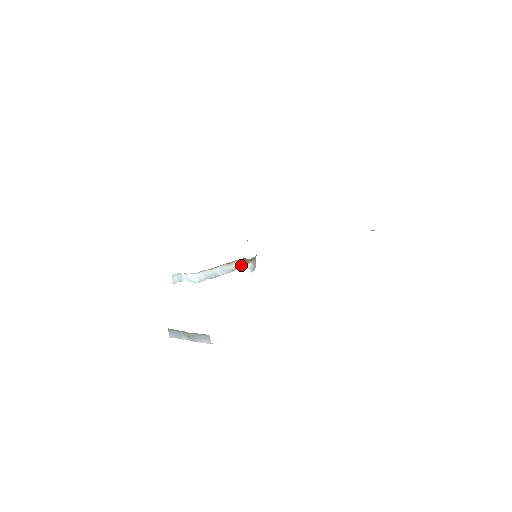
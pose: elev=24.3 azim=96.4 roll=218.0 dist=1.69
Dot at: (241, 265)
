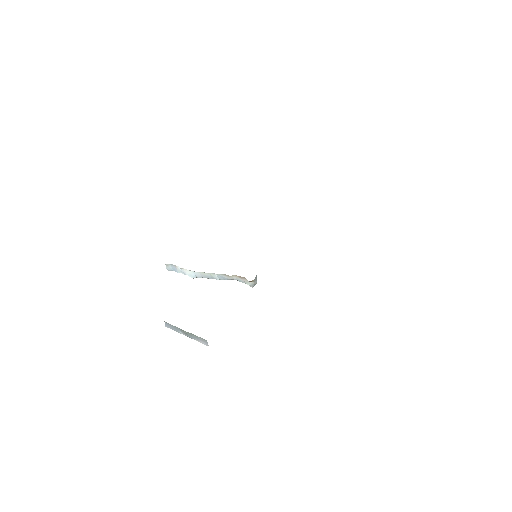
Dot at: (241, 280)
